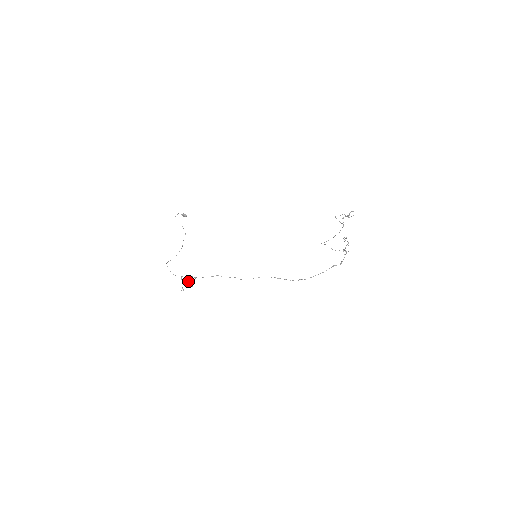
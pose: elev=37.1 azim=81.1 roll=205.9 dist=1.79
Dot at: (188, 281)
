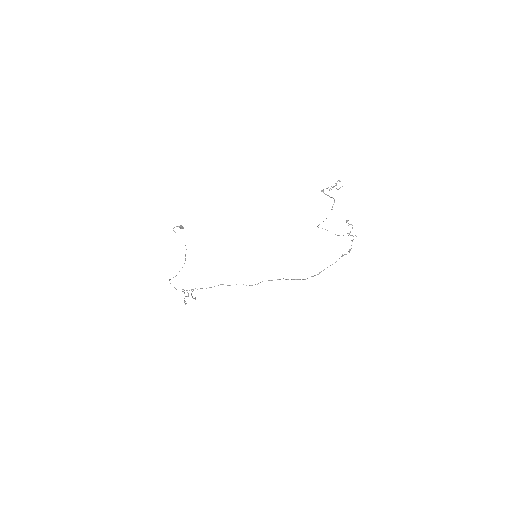
Dot at: occluded
